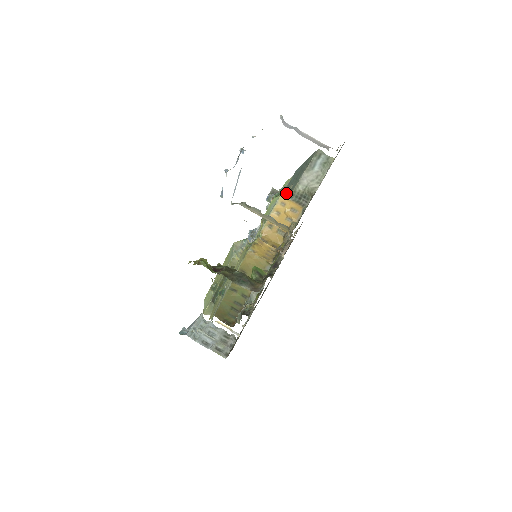
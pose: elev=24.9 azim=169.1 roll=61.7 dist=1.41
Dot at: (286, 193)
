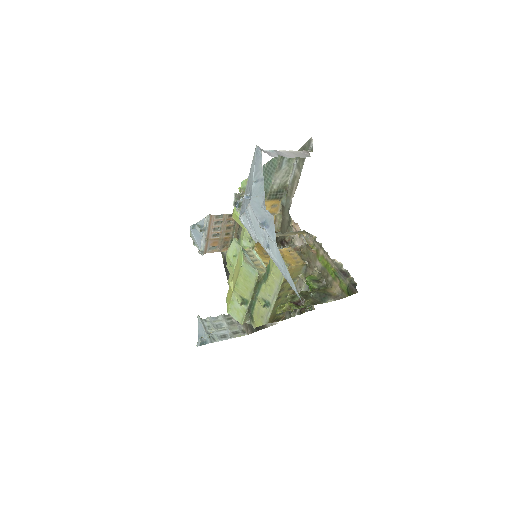
Dot at: occluded
